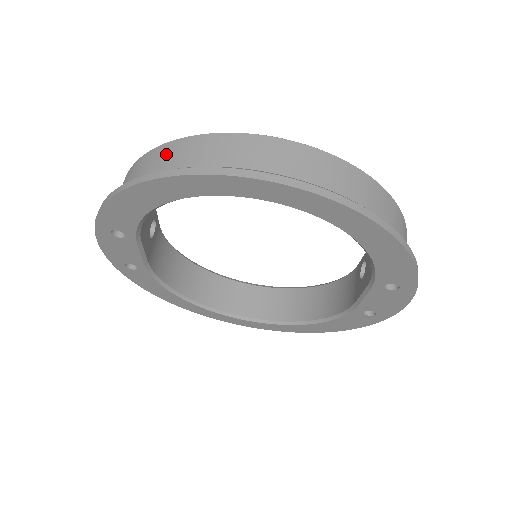
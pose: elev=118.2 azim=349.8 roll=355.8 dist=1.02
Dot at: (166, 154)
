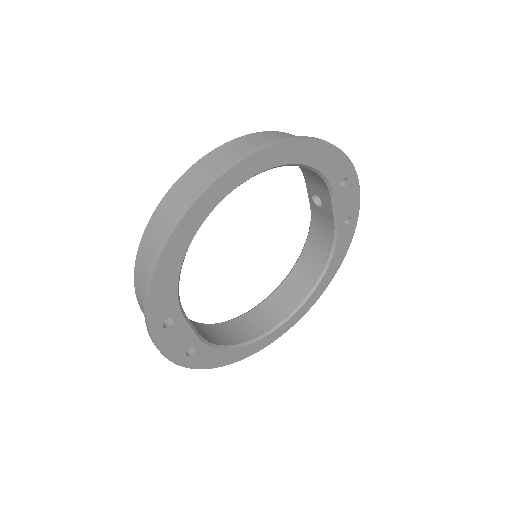
Dot at: (155, 229)
